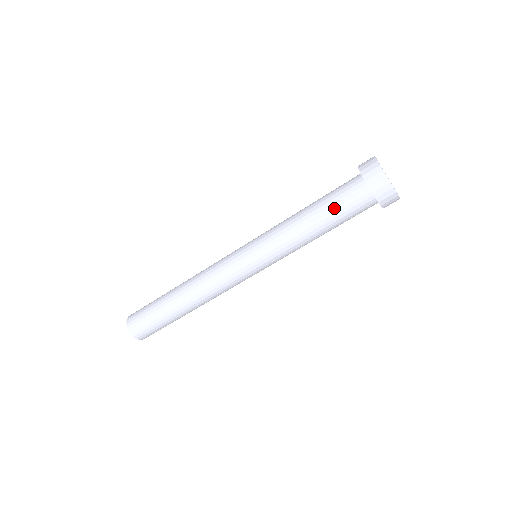
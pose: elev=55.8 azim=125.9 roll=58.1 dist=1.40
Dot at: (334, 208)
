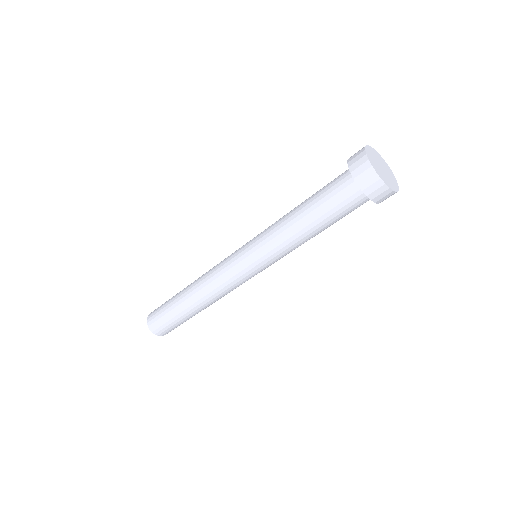
Dot at: (322, 204)
